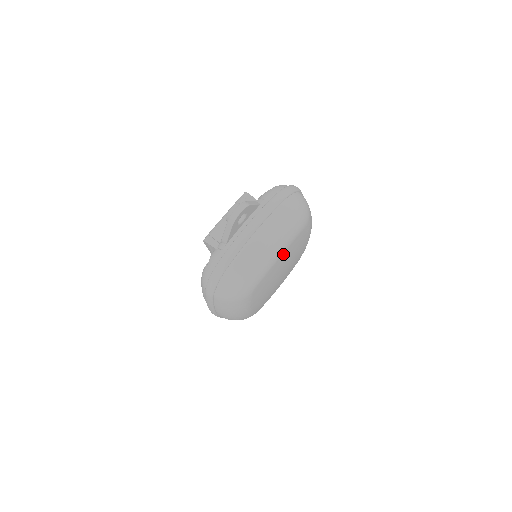
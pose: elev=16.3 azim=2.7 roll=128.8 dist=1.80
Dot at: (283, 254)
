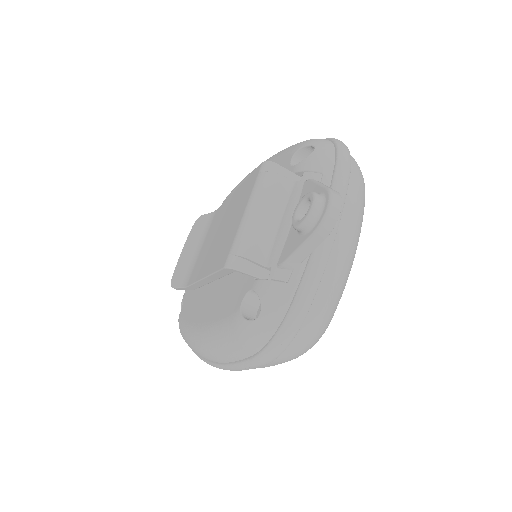
Dot at: occluded
